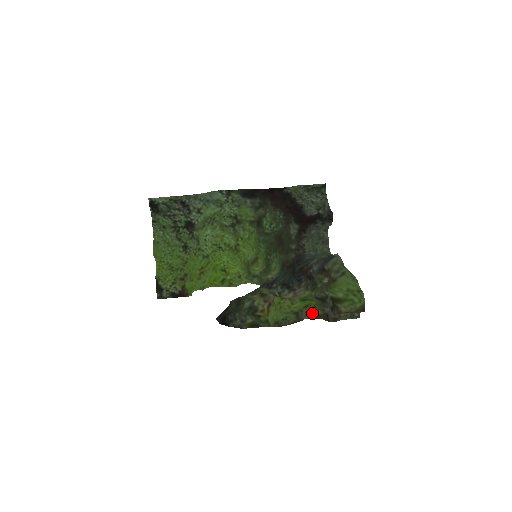
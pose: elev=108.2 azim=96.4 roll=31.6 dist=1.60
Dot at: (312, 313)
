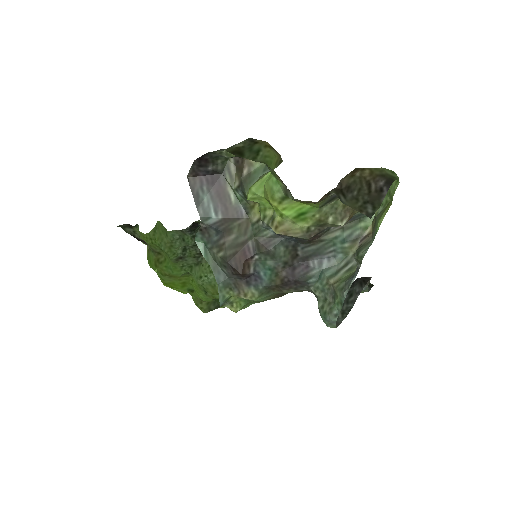
Dot at: (307, 201)
